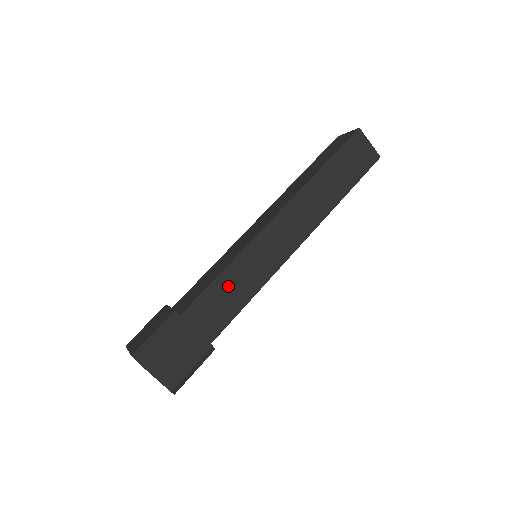
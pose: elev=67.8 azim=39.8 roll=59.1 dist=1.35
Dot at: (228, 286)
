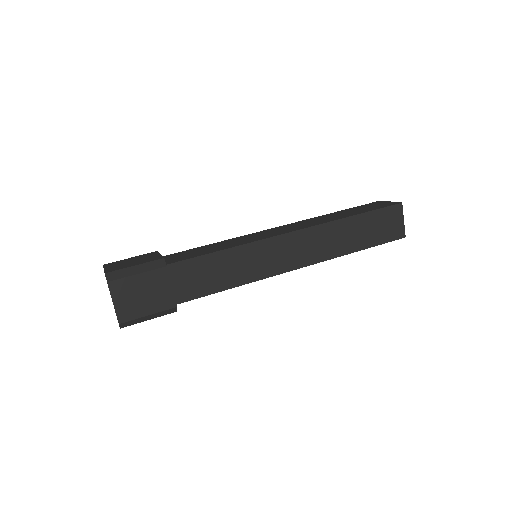
Dot at: (219, 265)
